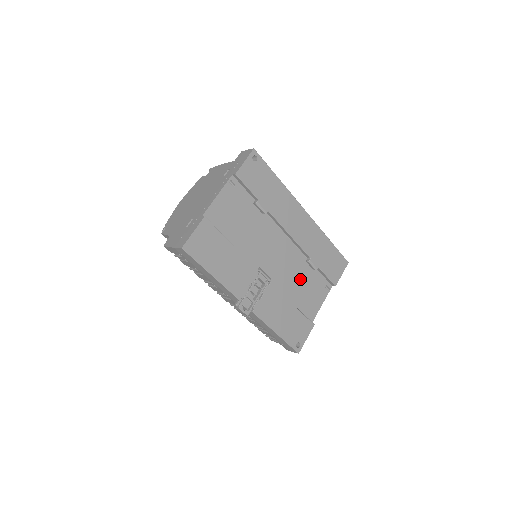
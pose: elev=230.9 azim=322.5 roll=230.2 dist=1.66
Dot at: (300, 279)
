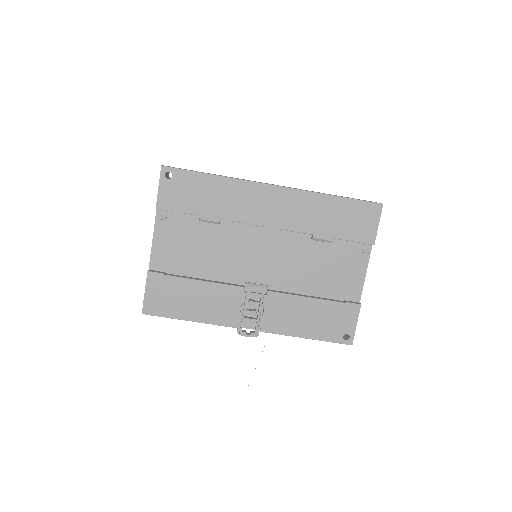
Dot at: (313, 263)
